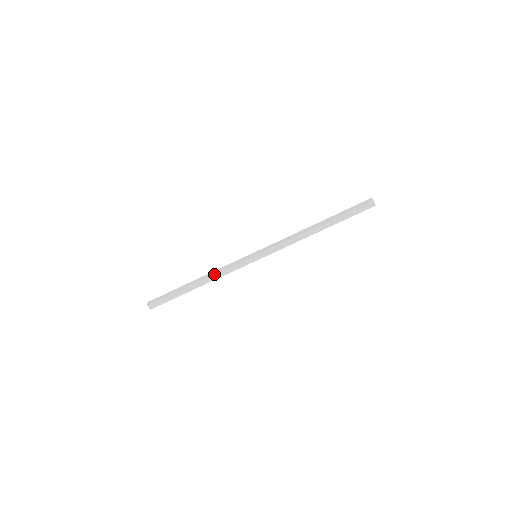
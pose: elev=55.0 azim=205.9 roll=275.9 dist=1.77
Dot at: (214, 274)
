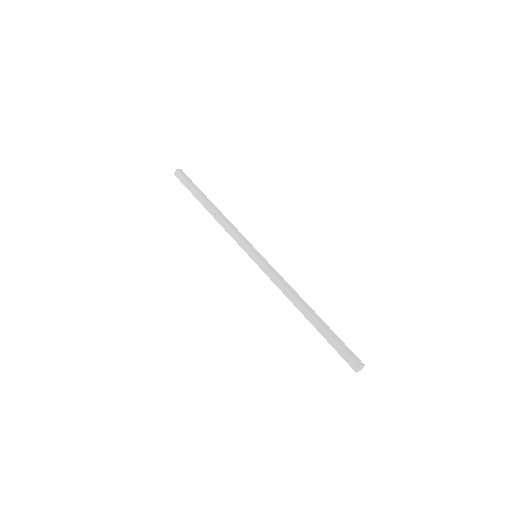
Dot at: (224, 219)
